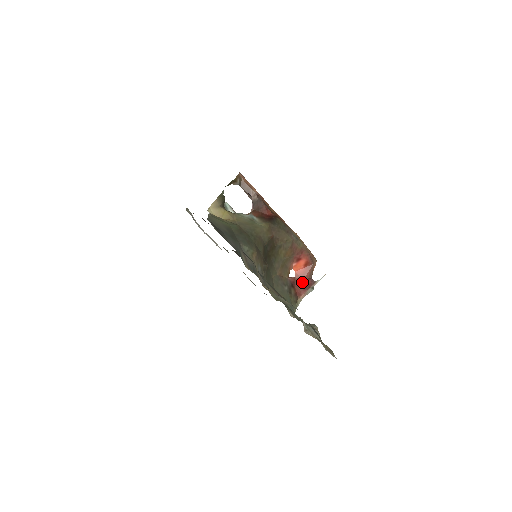
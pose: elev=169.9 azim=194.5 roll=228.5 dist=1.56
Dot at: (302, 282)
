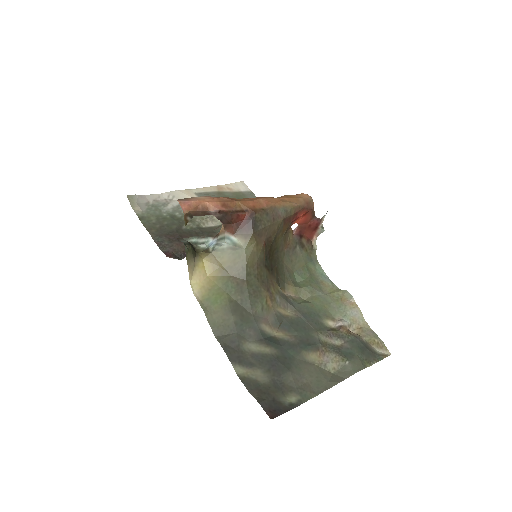
Dot at: (308, 226)
